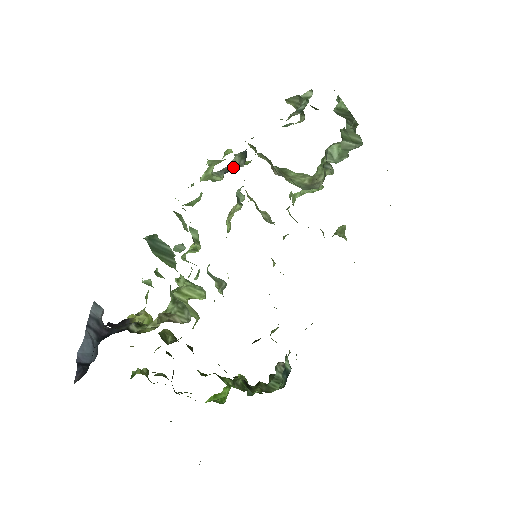
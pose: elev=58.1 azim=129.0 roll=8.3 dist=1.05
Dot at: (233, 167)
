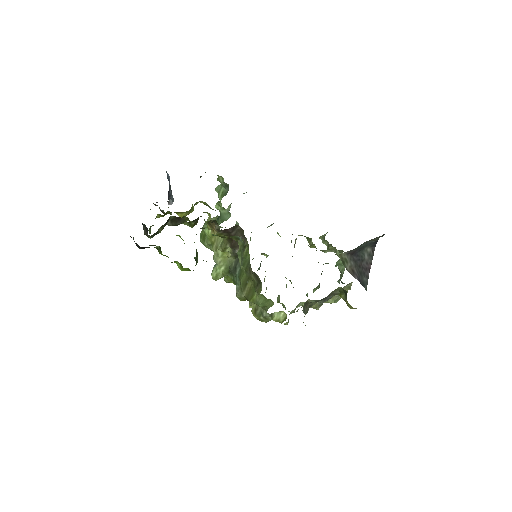
Dot at: occluded
